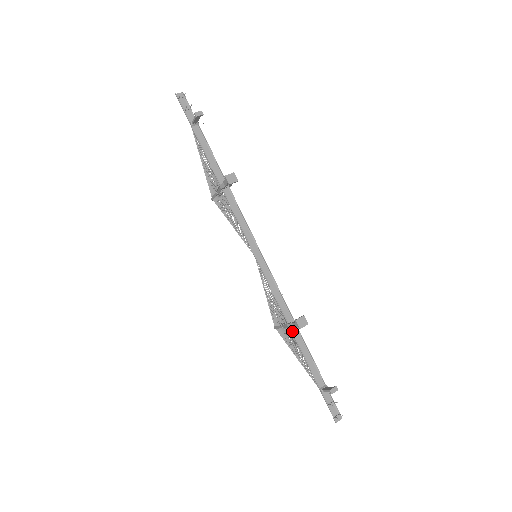
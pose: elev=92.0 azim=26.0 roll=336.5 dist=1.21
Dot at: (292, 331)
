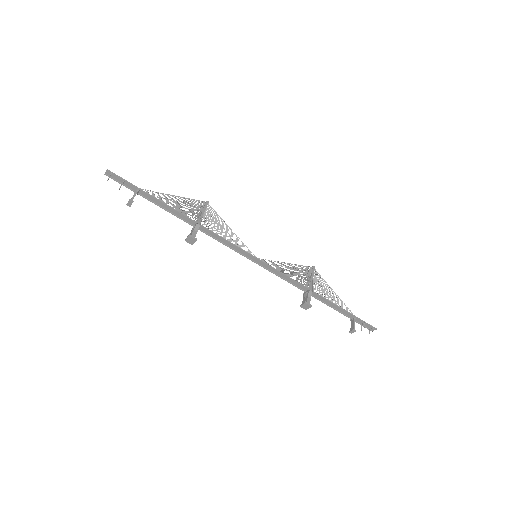
Dot at: occluded
